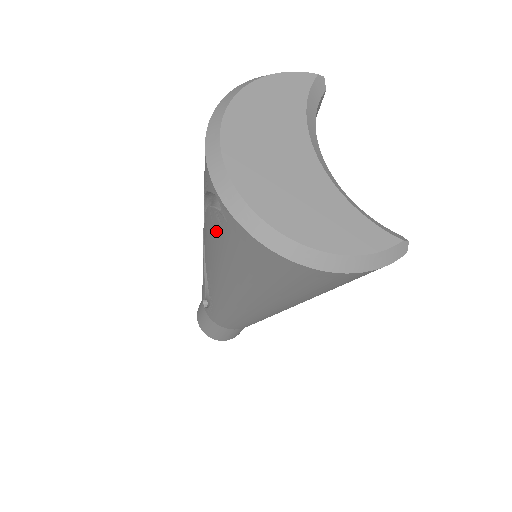
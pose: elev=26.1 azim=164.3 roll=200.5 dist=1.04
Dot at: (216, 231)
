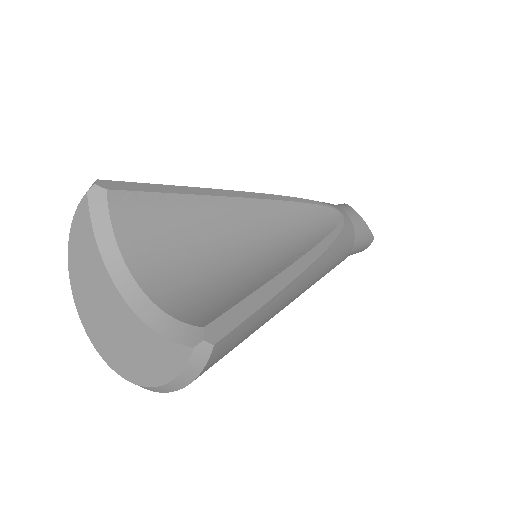
Dot at: occluded
